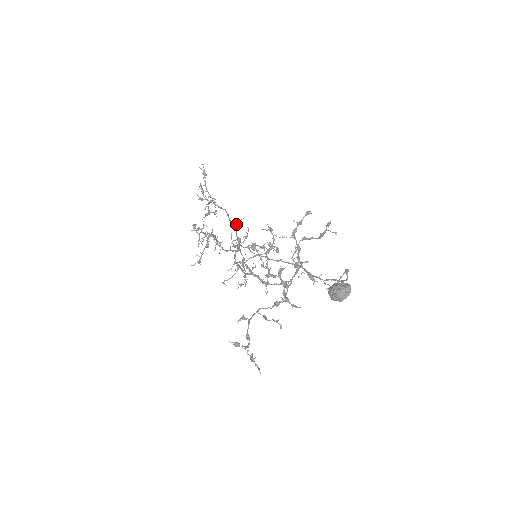
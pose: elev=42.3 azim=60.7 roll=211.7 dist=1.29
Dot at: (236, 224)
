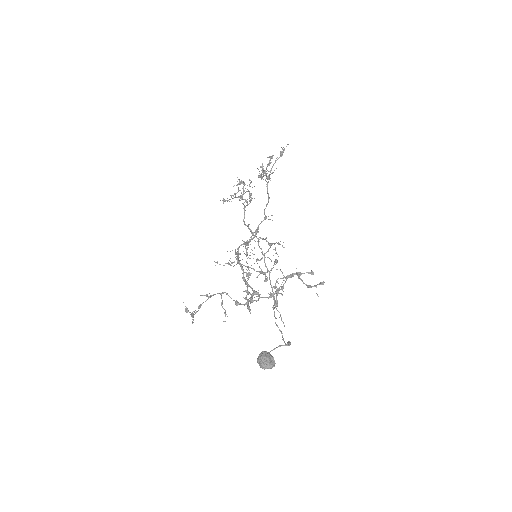
Dot at: (266, 217)
